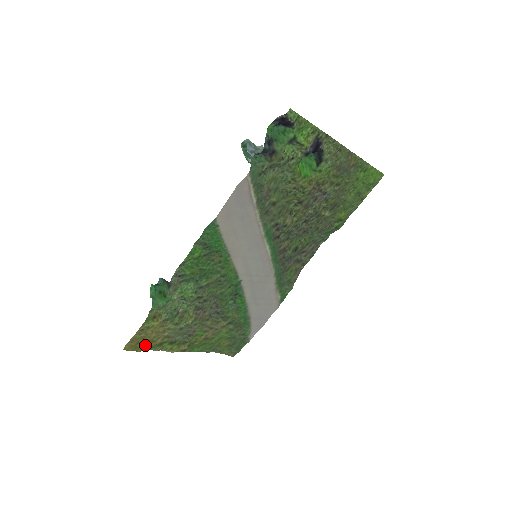
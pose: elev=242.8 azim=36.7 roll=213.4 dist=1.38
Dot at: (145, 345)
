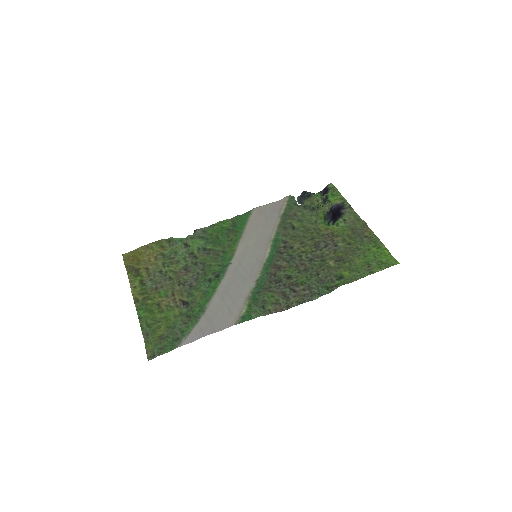
Dot at: (133, 263)
